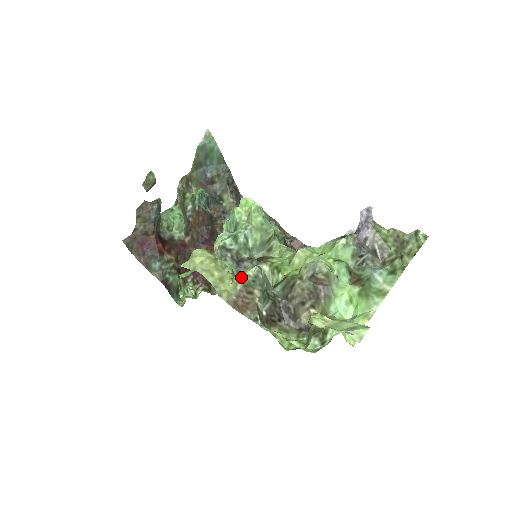
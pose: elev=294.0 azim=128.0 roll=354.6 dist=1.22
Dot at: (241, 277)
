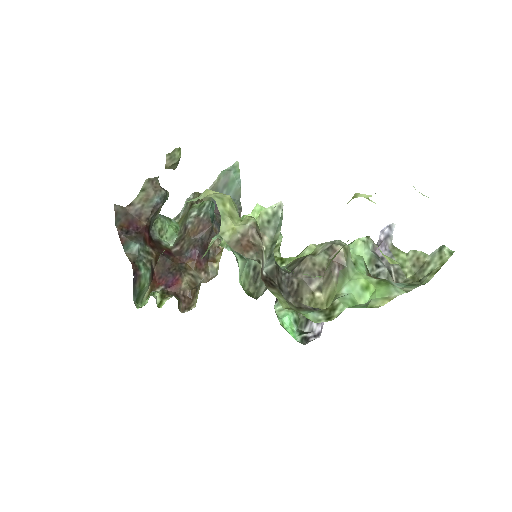
Dot at: (254, 219)
